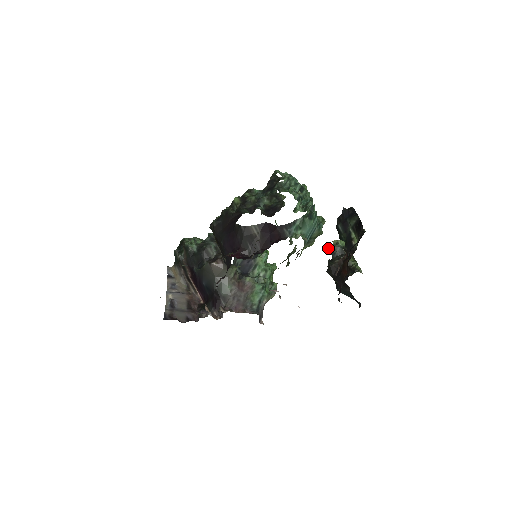
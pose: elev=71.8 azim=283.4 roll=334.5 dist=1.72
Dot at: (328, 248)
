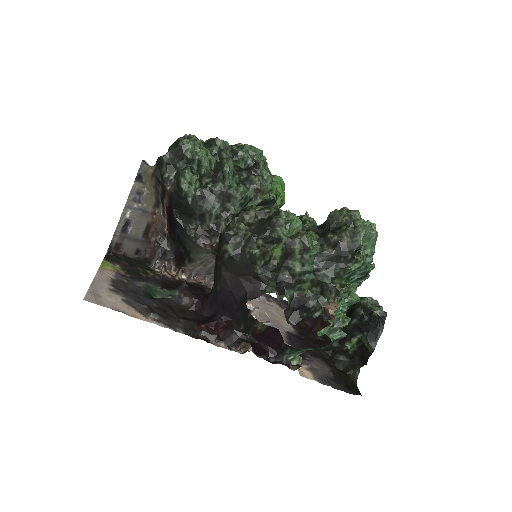
Dot at: occluded
